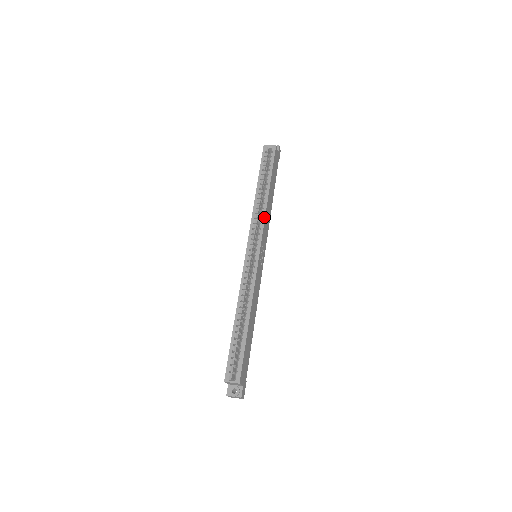
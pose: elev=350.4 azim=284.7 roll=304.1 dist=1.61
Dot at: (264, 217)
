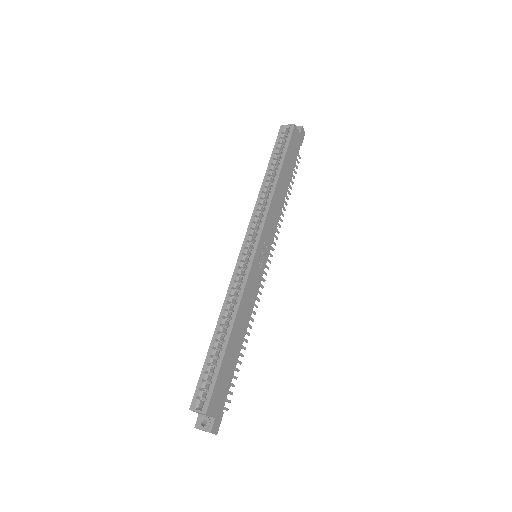
Dot at: (268, 208)
